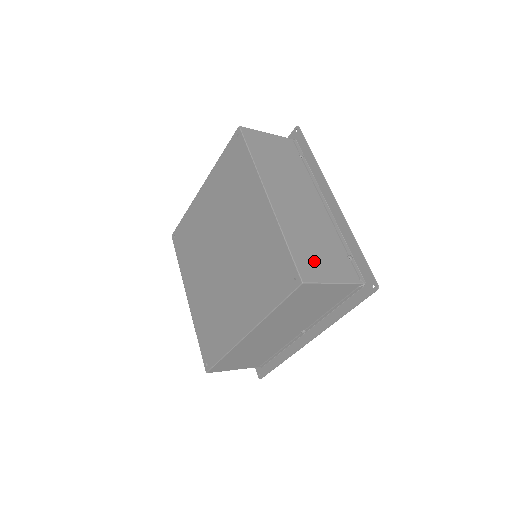
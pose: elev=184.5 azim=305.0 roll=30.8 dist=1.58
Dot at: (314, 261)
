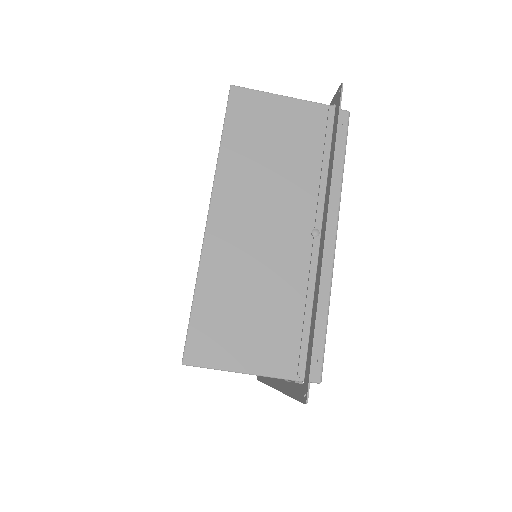
Dot at: occluded
